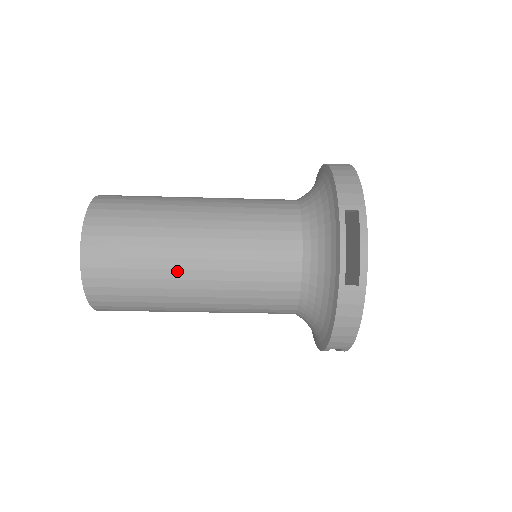
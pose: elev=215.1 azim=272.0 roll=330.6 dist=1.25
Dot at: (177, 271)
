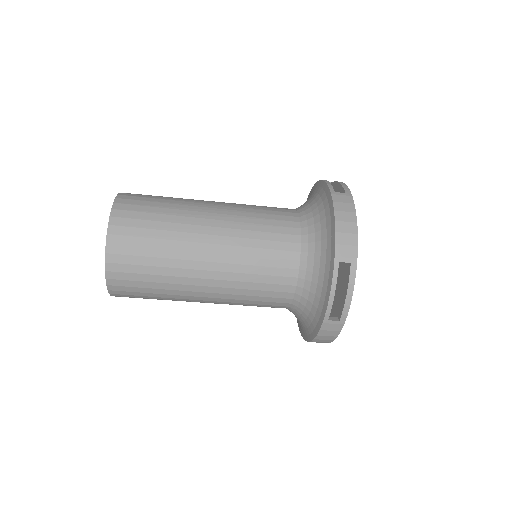
Dot at: (190, 286)
